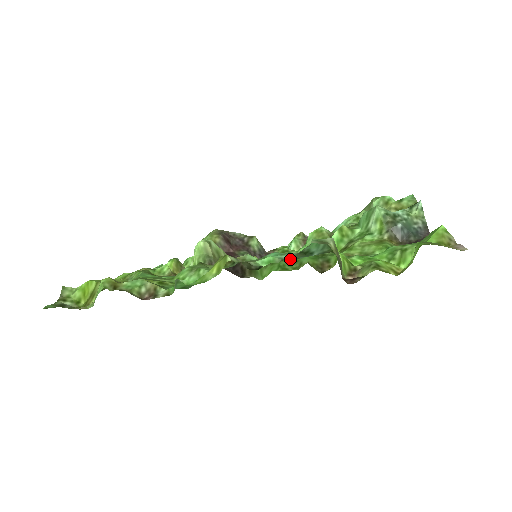
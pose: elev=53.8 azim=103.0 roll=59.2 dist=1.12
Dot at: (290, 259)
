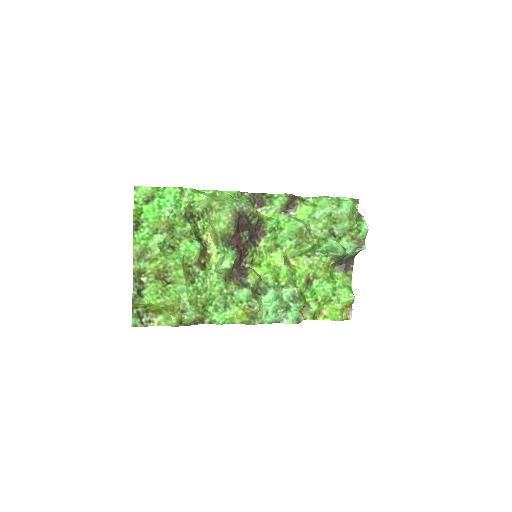
Dot at: (276, 275)
